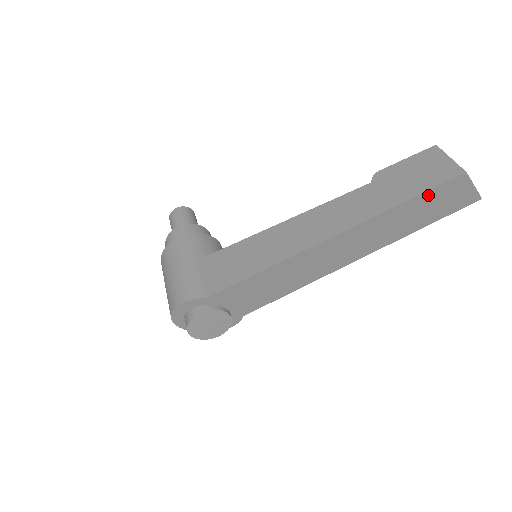
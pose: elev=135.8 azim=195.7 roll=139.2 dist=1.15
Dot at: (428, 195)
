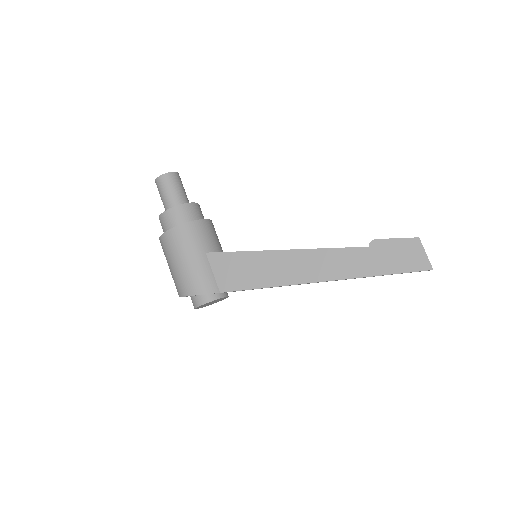
Dot at: occluded
